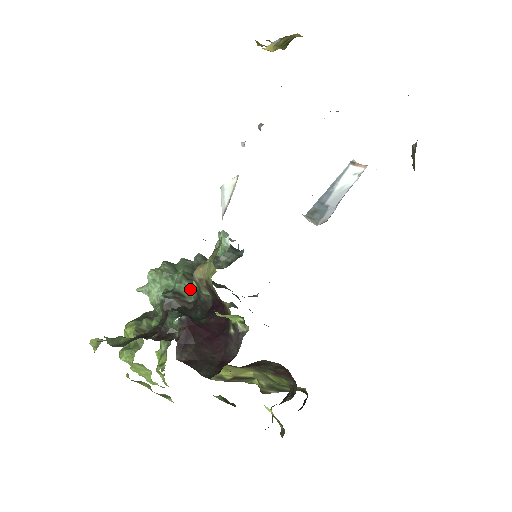
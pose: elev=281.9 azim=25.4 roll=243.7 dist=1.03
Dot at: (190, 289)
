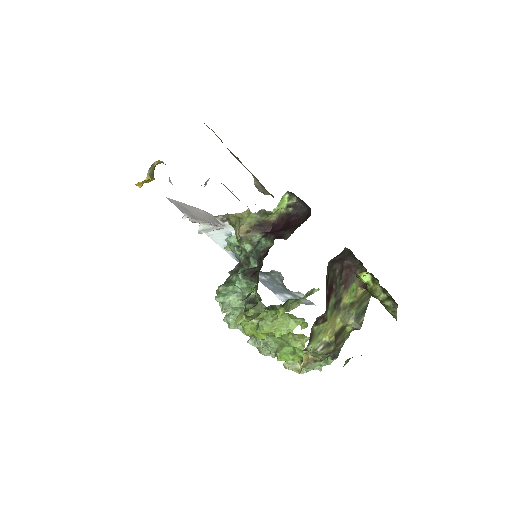
Dot at: occluded
